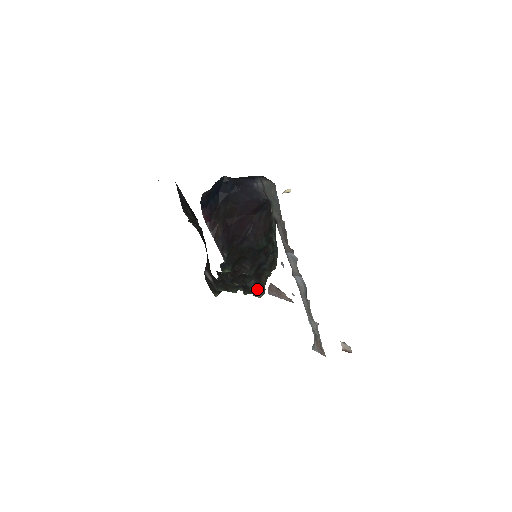
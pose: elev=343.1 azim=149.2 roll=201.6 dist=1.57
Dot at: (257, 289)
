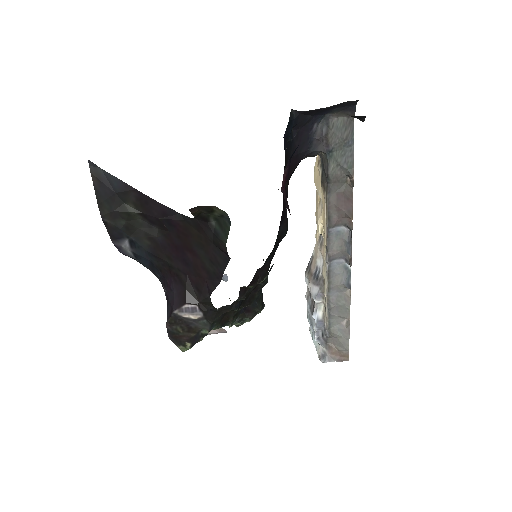
Dot at: (263, 306)
